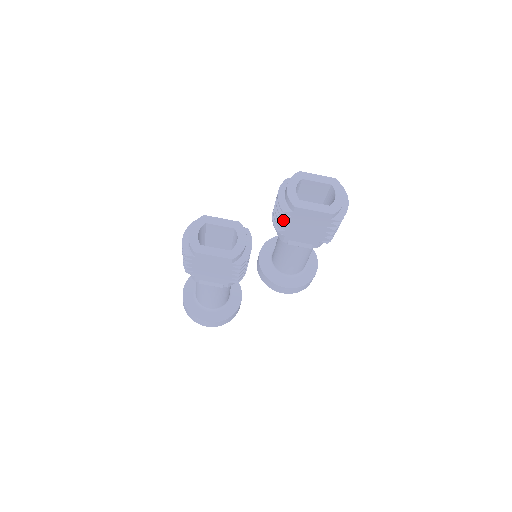
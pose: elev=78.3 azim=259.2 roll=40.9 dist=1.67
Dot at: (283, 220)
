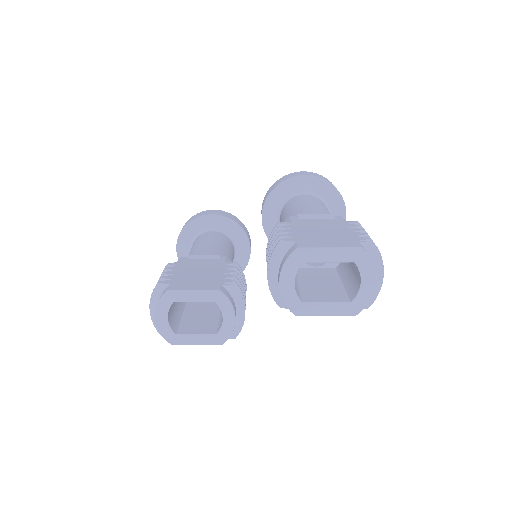
Dot at: occluded
